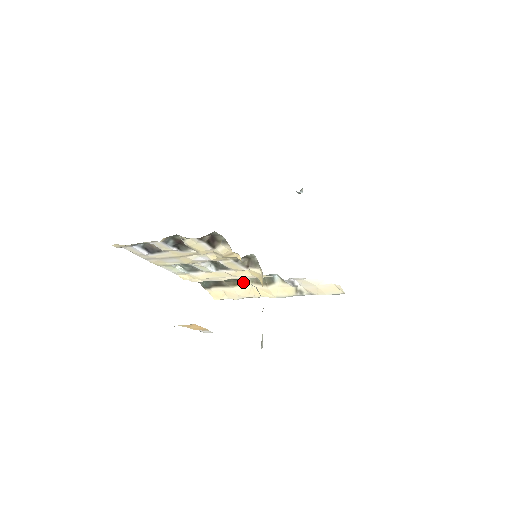
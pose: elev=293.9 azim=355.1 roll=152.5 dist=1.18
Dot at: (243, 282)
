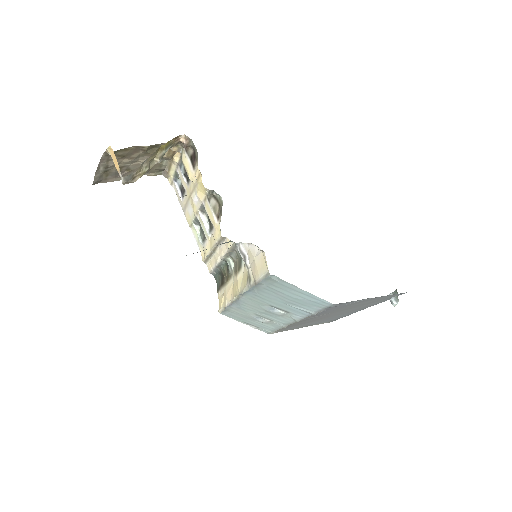
Dot at: (231, 275)
